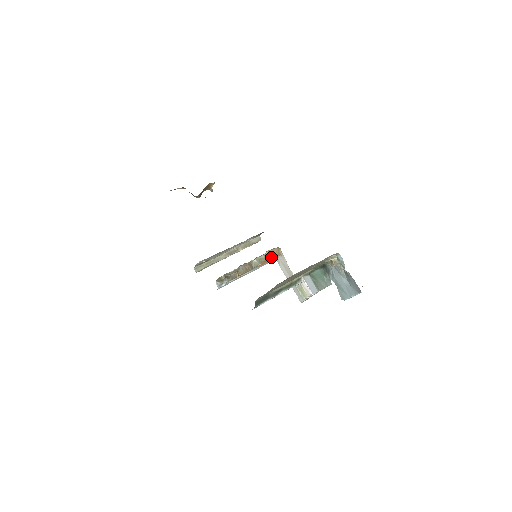
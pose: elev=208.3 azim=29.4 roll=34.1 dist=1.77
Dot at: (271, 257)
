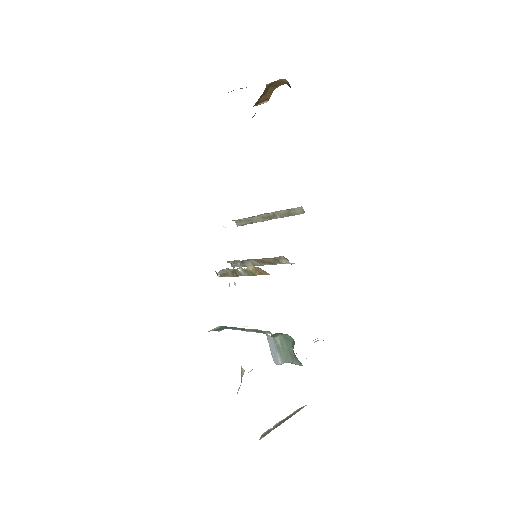
Dot at: (259, 273)
